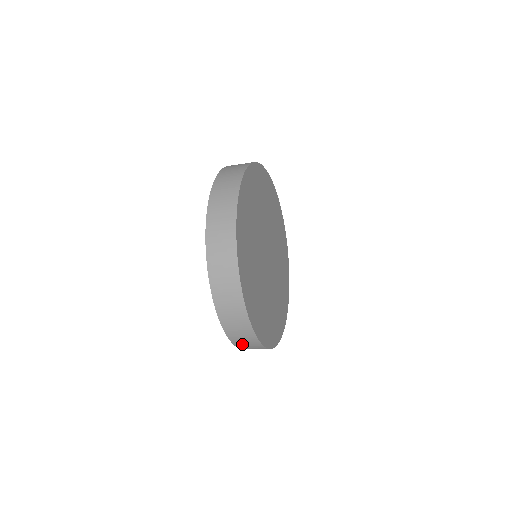
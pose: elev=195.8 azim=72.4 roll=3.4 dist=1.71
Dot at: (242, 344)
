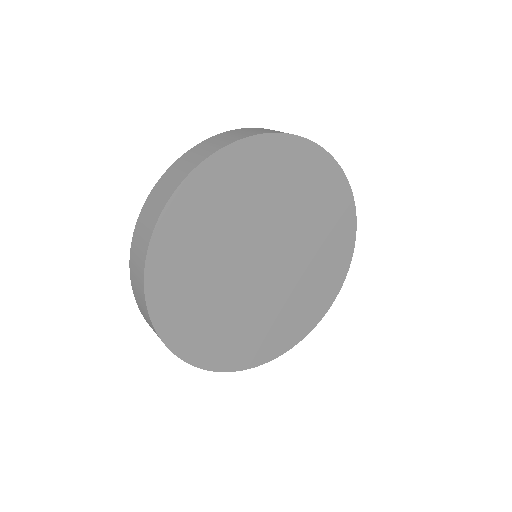
Dot at: occluded
